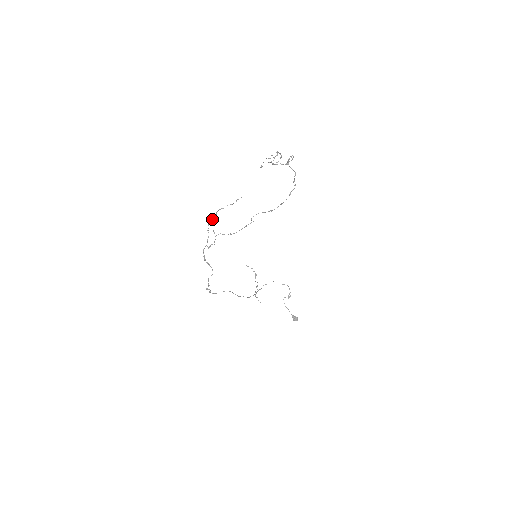
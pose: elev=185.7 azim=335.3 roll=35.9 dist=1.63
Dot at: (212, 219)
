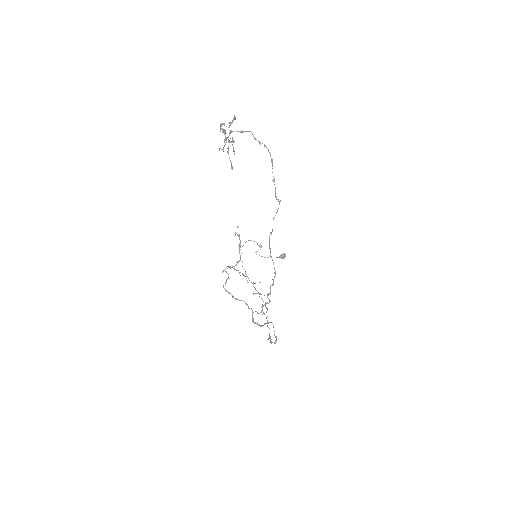
Dot at: occluded
